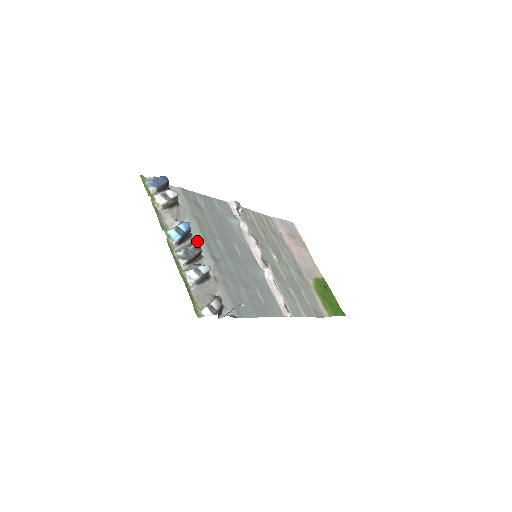
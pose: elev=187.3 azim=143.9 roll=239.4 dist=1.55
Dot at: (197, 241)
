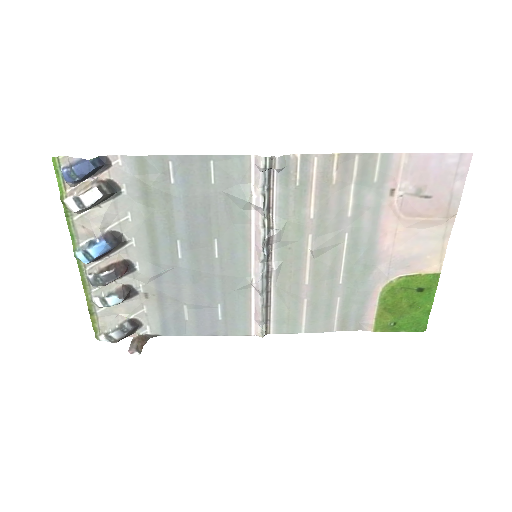
Dot at: (135, 248)
